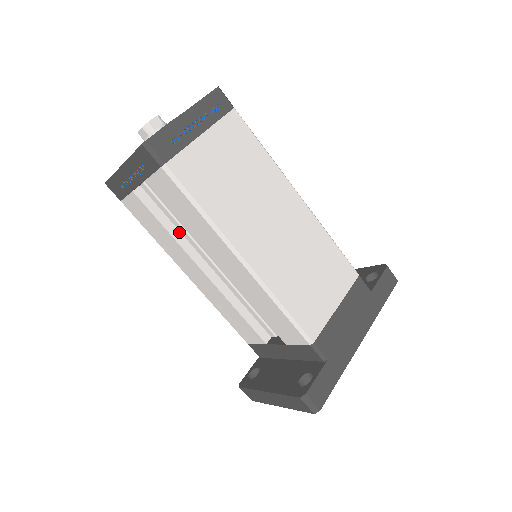
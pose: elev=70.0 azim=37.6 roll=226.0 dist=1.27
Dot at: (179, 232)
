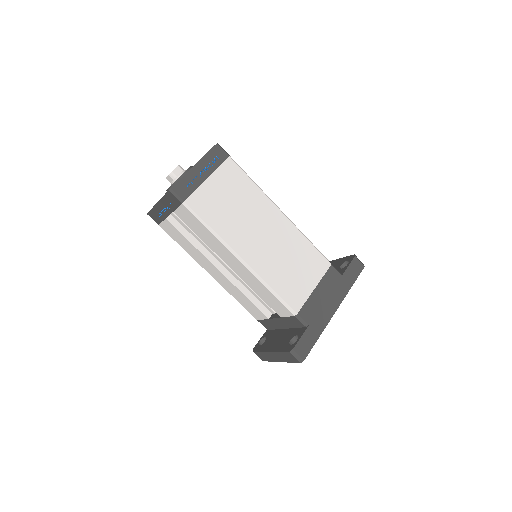
Dot at: (200, 244)
